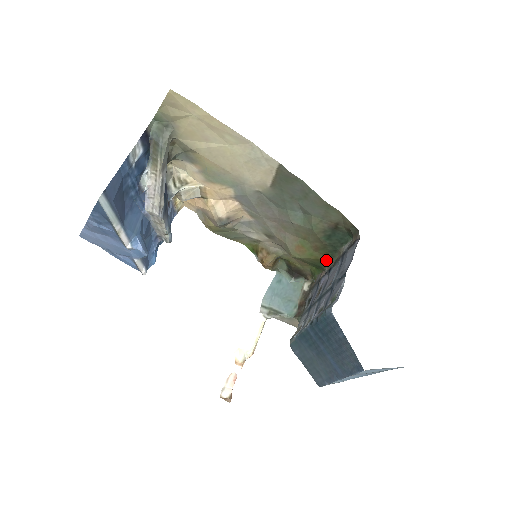
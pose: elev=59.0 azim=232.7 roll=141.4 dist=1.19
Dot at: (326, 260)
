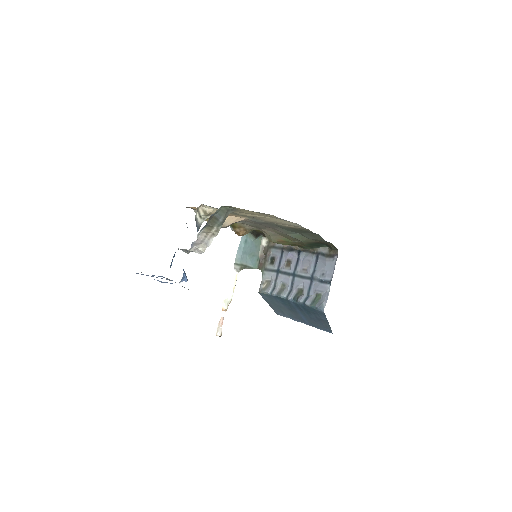
Dot at: (297, 246)
